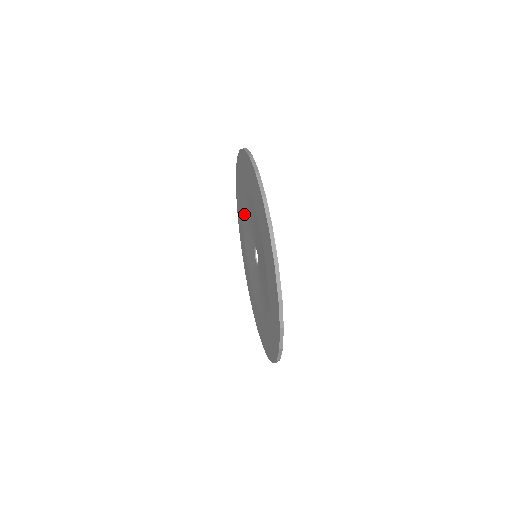
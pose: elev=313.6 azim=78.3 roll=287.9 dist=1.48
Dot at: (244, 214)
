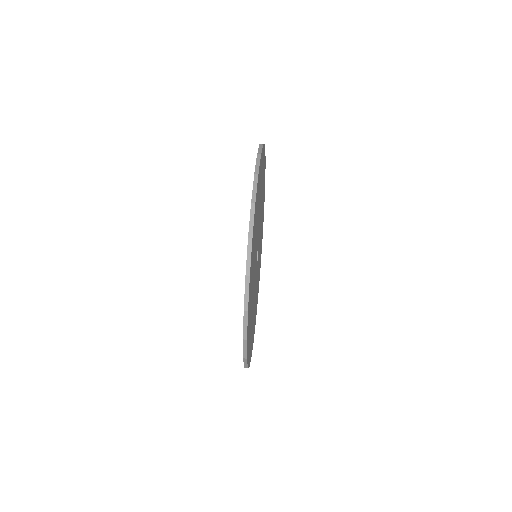
Dot at: occluded
